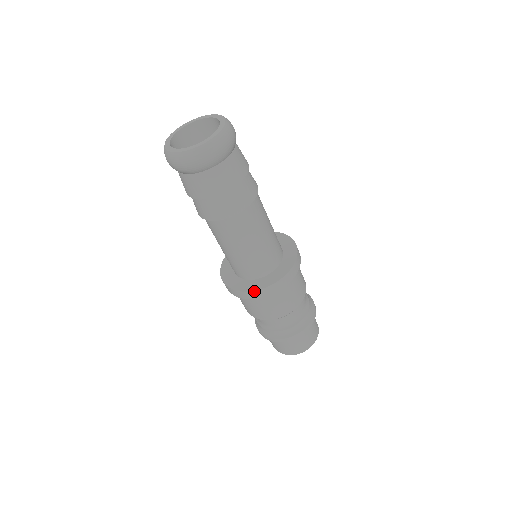
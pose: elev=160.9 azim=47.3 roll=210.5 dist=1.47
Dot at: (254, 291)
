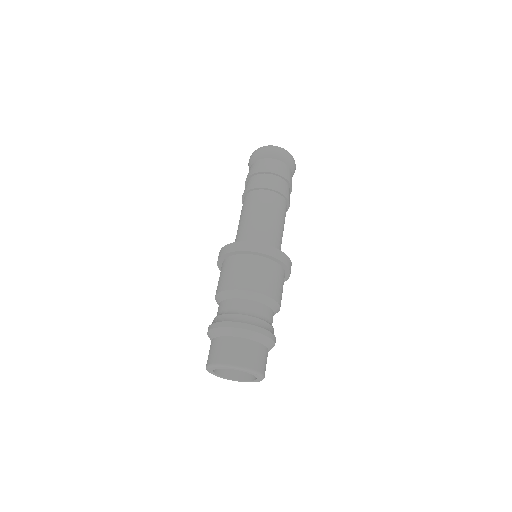
Dot at: (242, 242)
